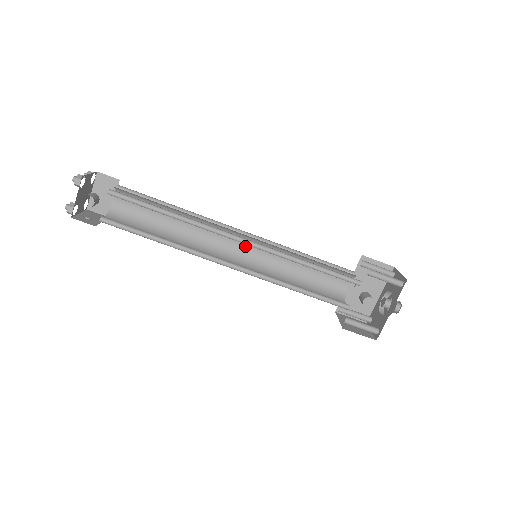
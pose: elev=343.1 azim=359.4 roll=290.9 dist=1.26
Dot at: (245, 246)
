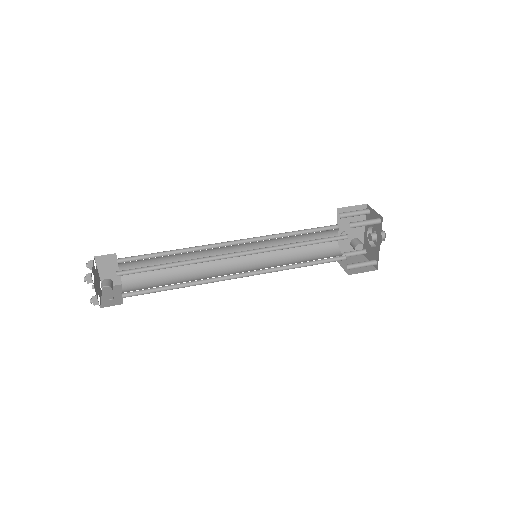
Dot at: (242, 250)
